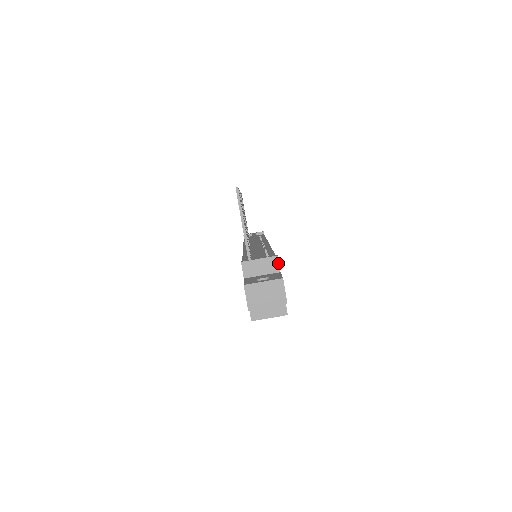
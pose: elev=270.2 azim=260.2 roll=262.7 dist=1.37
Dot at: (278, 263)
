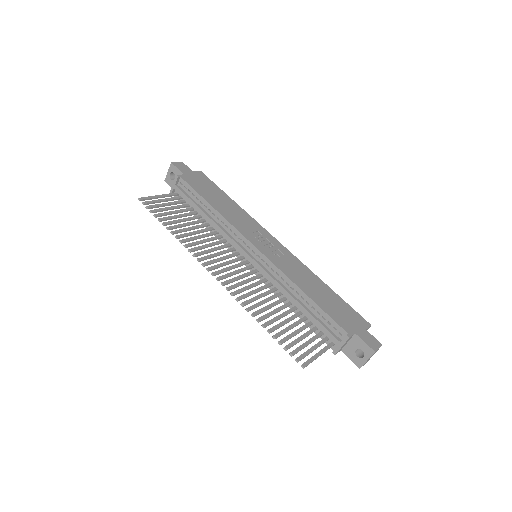
Dot at: occluded
